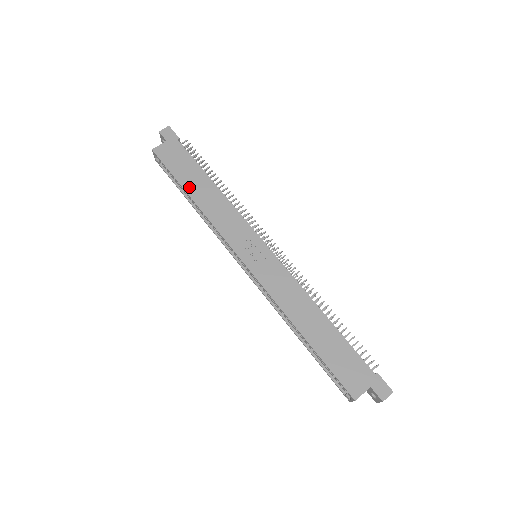
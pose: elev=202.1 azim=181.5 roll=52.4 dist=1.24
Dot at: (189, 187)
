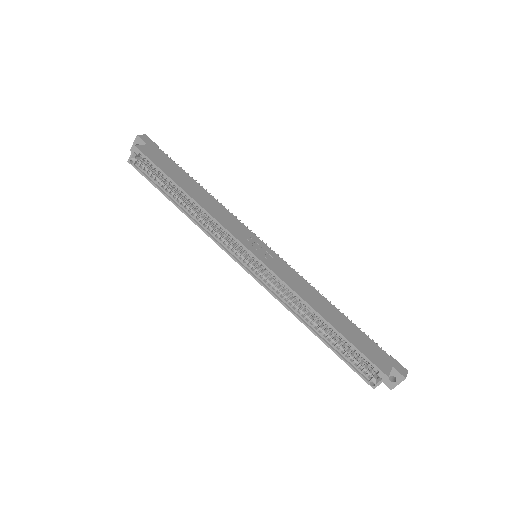
Dot at: (182, 185)
